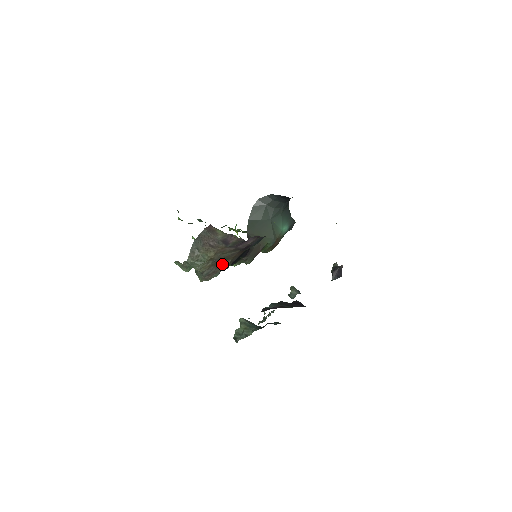
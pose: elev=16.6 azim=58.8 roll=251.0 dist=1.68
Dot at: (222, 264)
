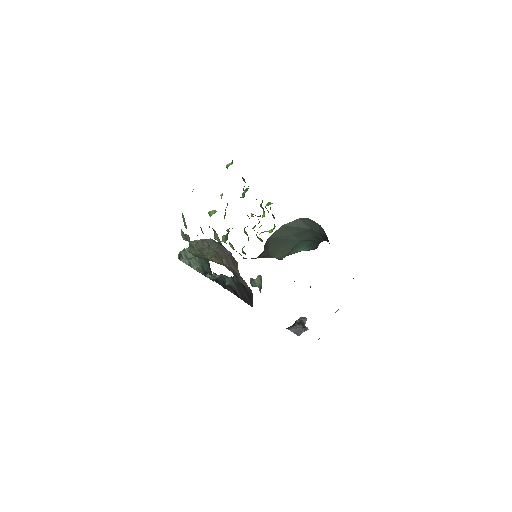
Dot at: occluded
